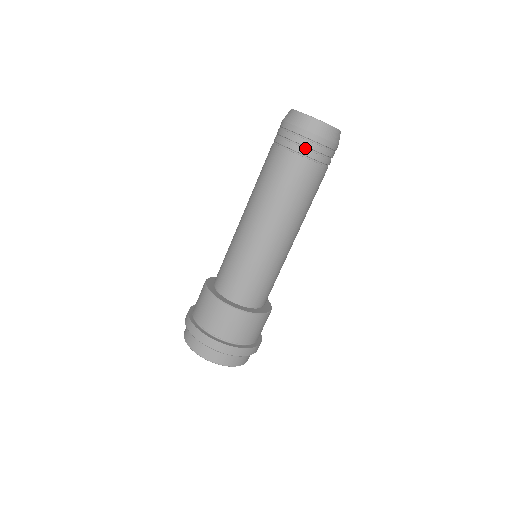
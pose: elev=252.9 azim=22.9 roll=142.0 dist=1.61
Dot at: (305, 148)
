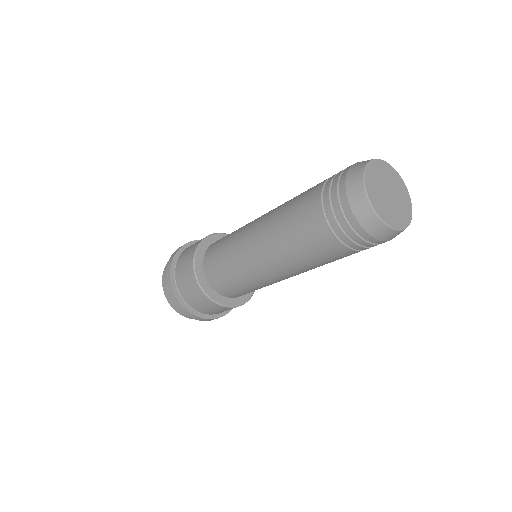
Dot at: (371, 246)
